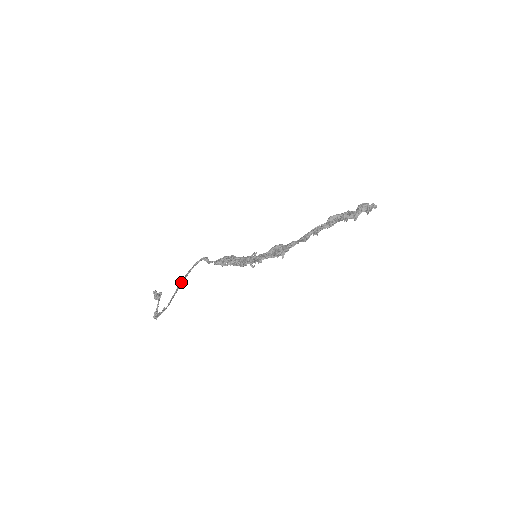
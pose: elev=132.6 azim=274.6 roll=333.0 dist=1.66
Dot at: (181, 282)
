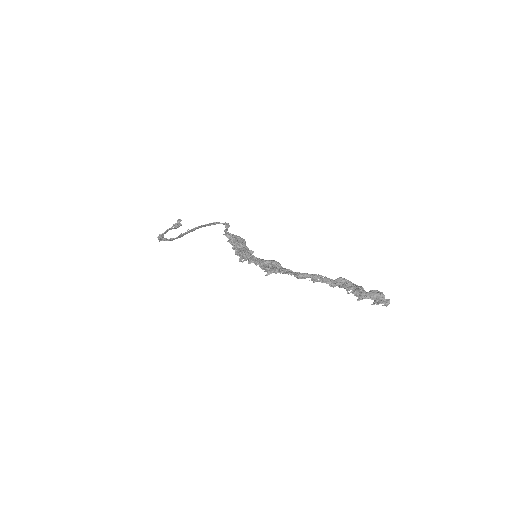
Dot at: (195, 228)
